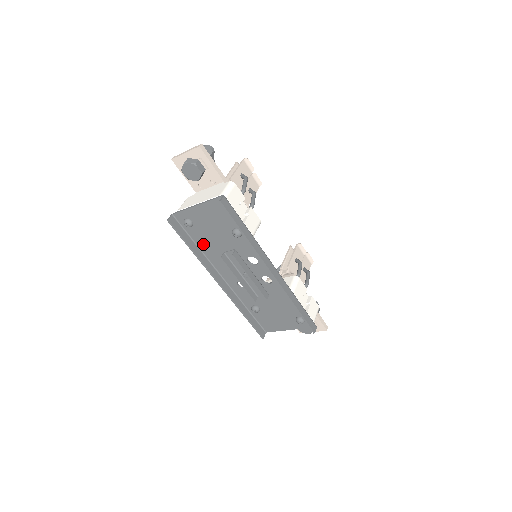
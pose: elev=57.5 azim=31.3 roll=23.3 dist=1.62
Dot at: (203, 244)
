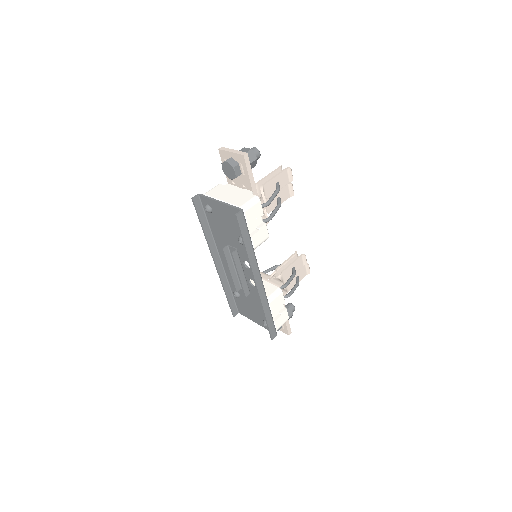
Dot at: (214, 229)
